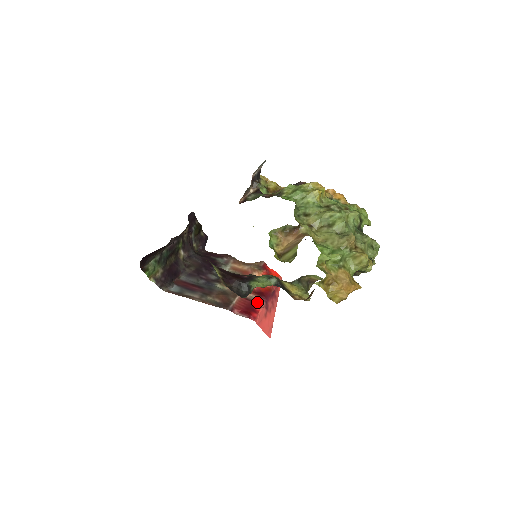
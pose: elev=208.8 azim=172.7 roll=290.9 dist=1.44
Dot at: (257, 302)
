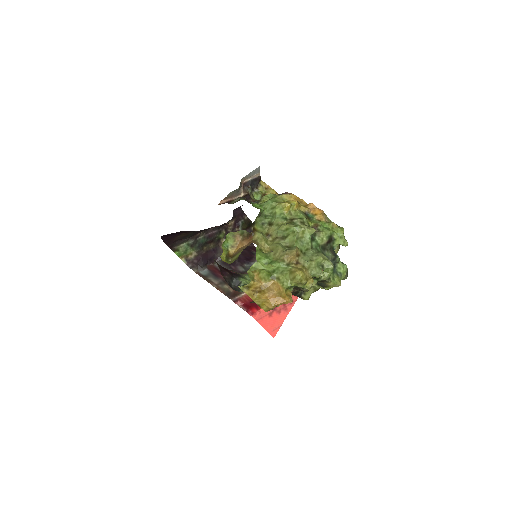
Dot at: occluded
